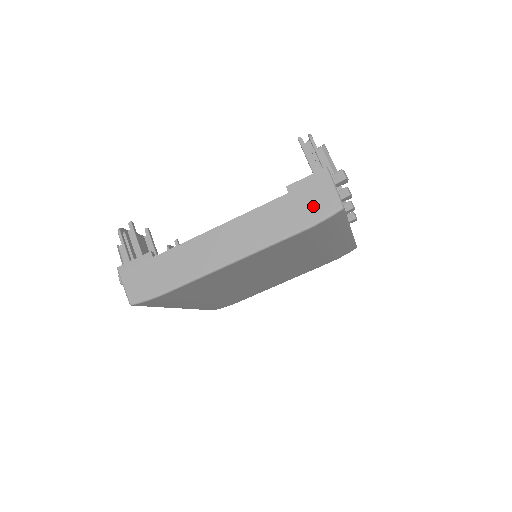
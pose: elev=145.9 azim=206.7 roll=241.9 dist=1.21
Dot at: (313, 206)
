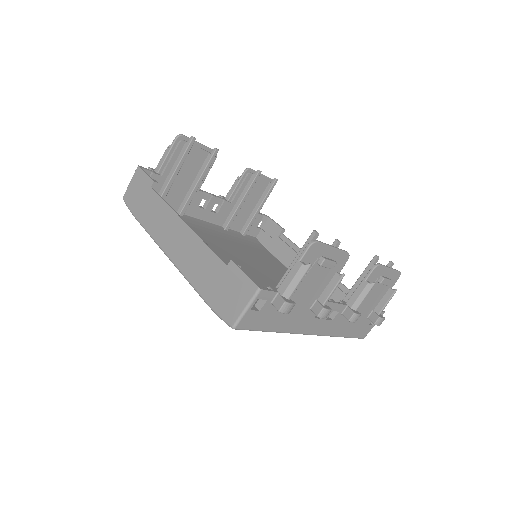
Dot at: (224, 298)
